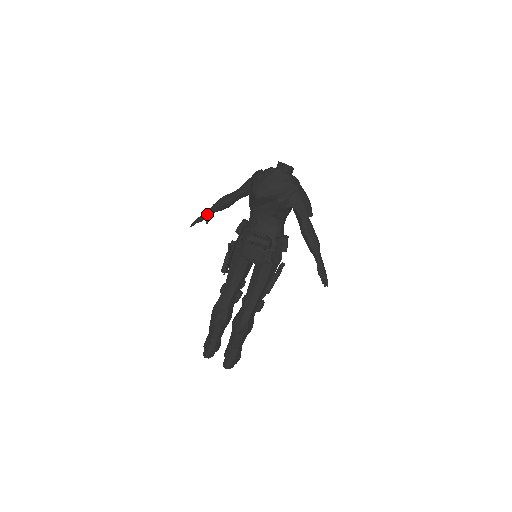
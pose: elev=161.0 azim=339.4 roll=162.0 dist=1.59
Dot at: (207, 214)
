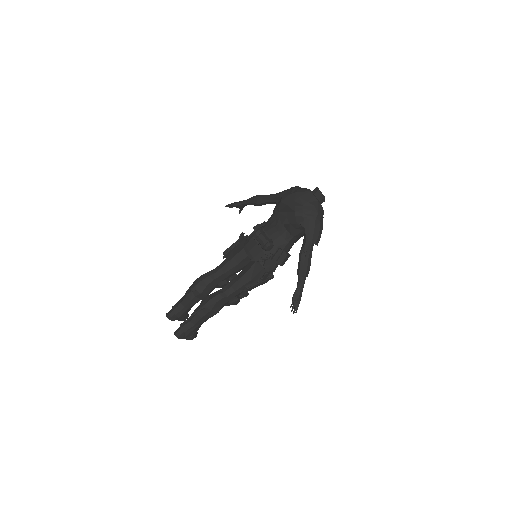
Dot at: (242, 202)
